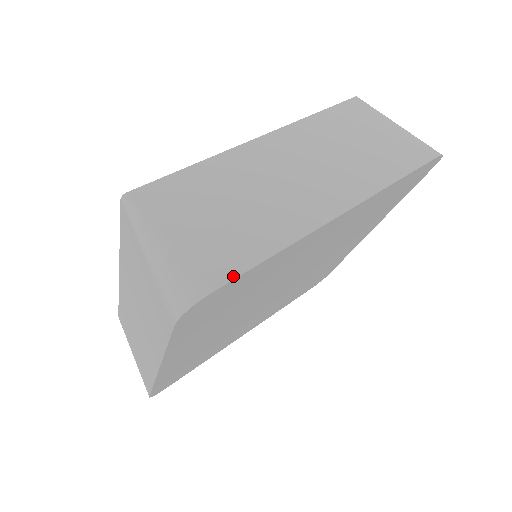
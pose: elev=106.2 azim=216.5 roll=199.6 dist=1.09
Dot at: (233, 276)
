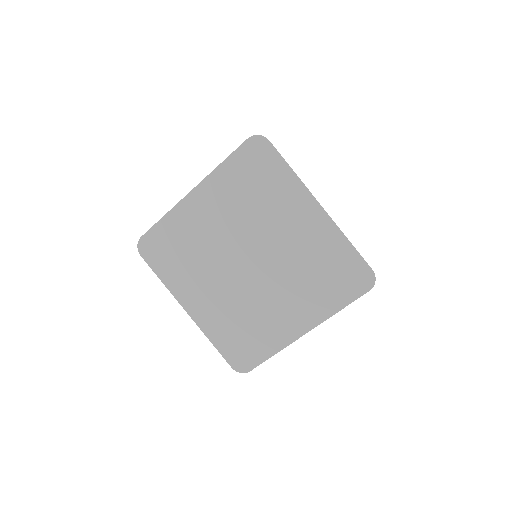
Dot at: occluded
